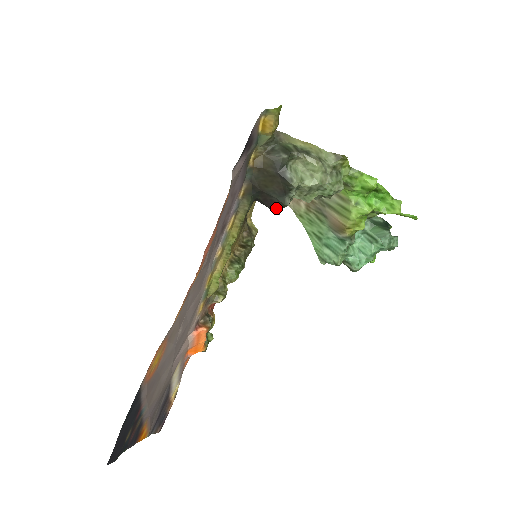
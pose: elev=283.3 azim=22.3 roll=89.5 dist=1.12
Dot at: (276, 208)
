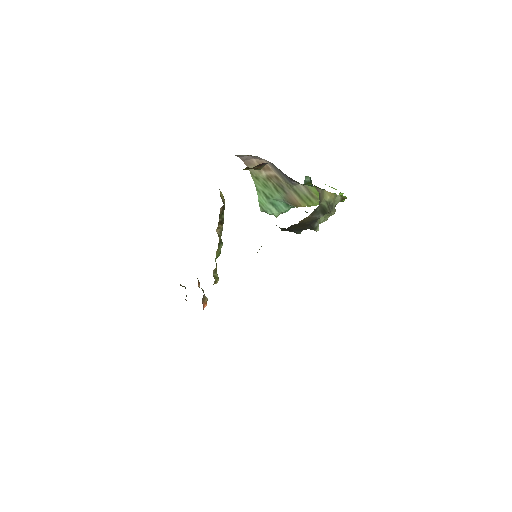
Dot at: occluded
